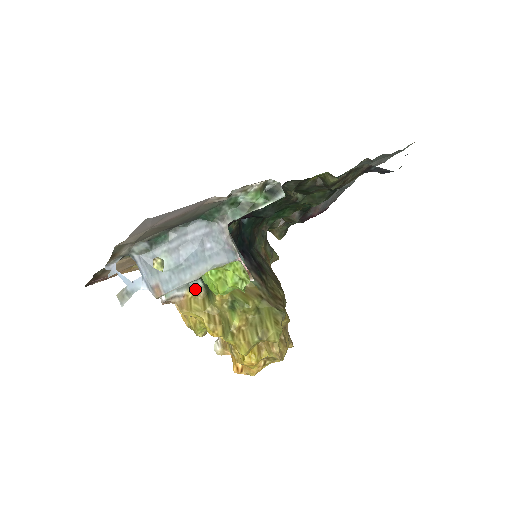
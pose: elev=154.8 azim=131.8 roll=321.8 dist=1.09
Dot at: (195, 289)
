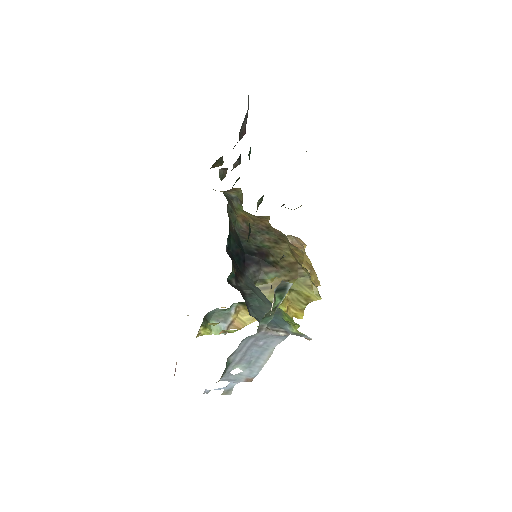
Dot at: (235, 310)
